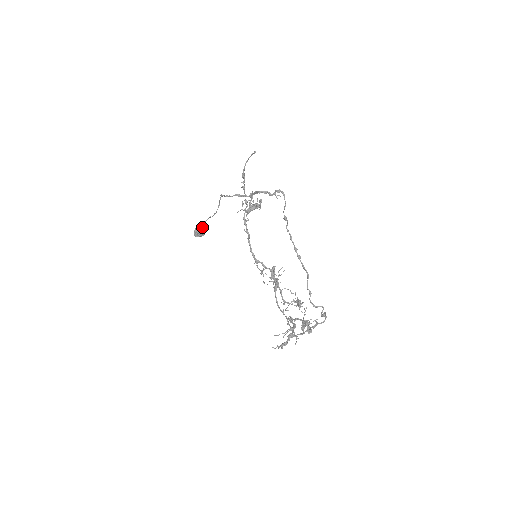
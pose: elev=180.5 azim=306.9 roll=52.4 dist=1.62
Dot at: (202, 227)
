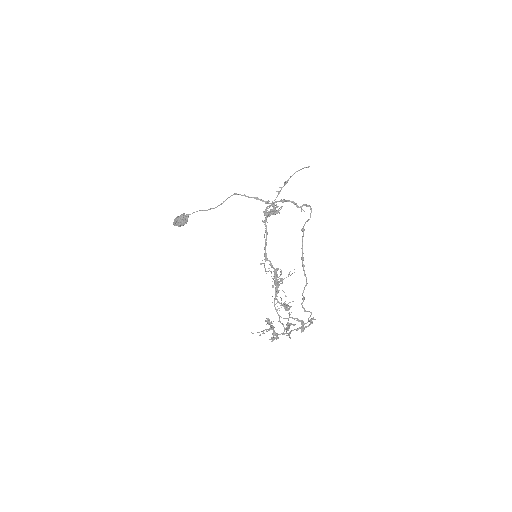
Dot at: (186, 217)
